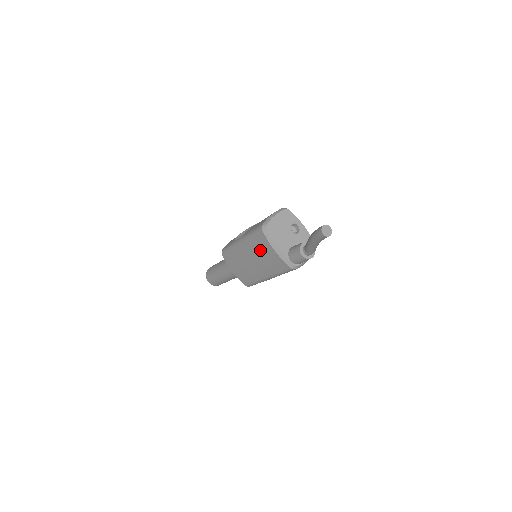
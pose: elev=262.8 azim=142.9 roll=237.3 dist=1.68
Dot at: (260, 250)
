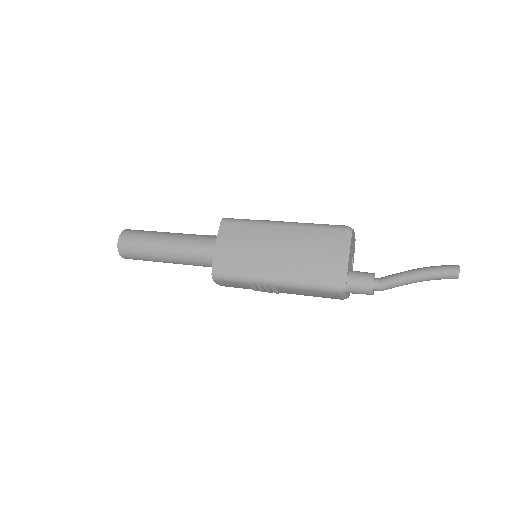
Dot at: (316, 245)
